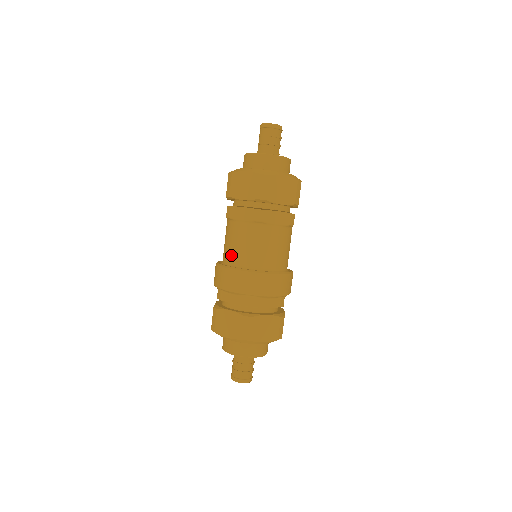
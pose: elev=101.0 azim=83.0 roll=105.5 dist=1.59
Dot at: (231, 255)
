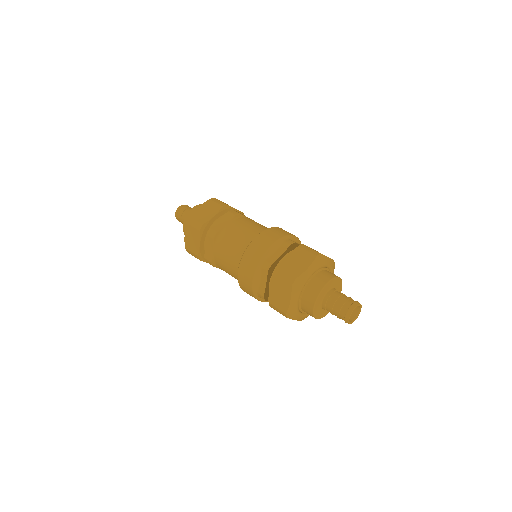
Dot at: (244, 242)
